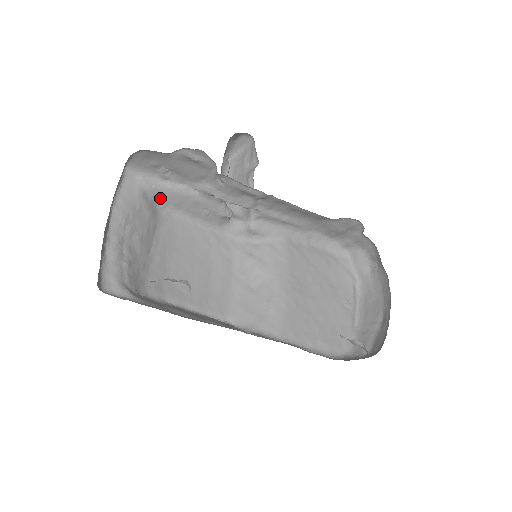
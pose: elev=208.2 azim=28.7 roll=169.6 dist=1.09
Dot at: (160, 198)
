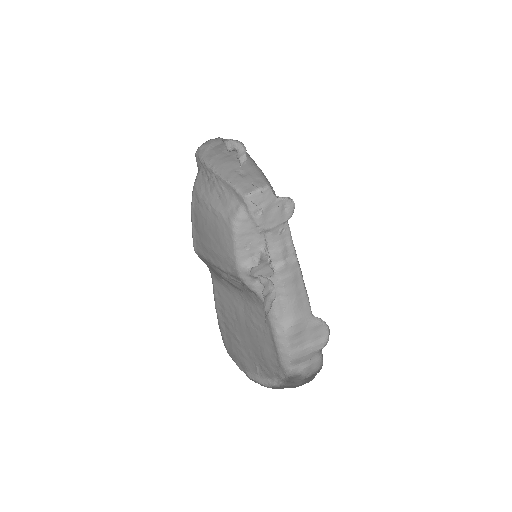
Dot at: (240, 219)
